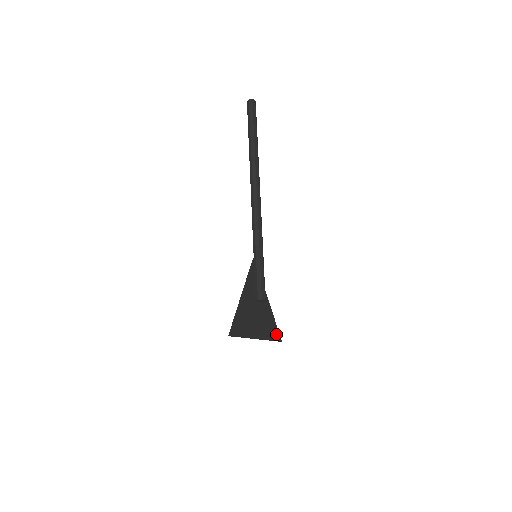
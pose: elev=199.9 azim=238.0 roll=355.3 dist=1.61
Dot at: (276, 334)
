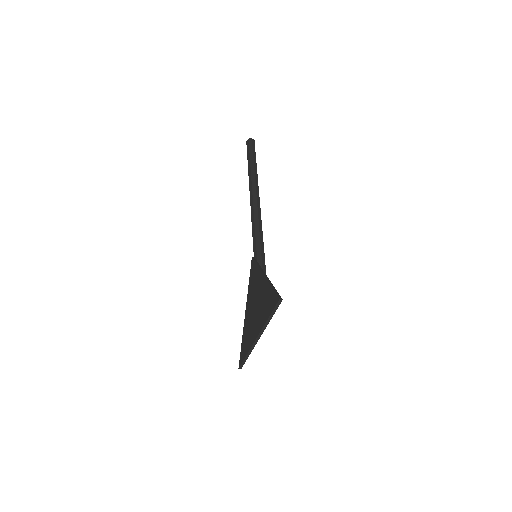
Dot at: occluded
